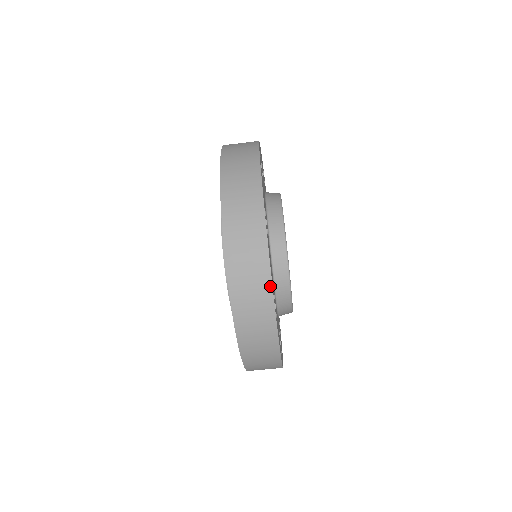
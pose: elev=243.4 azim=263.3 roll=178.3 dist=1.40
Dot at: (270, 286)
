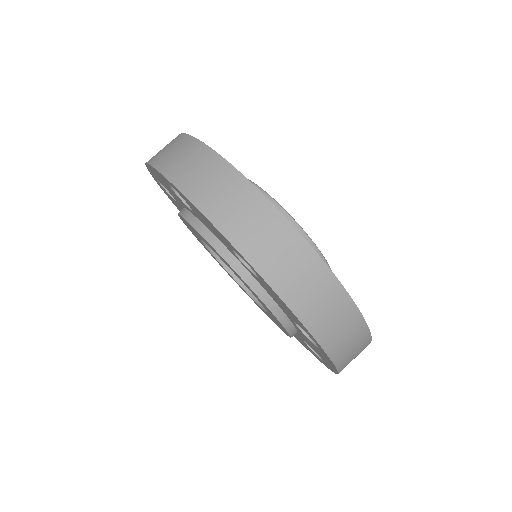
Dot at: (252, 188)
